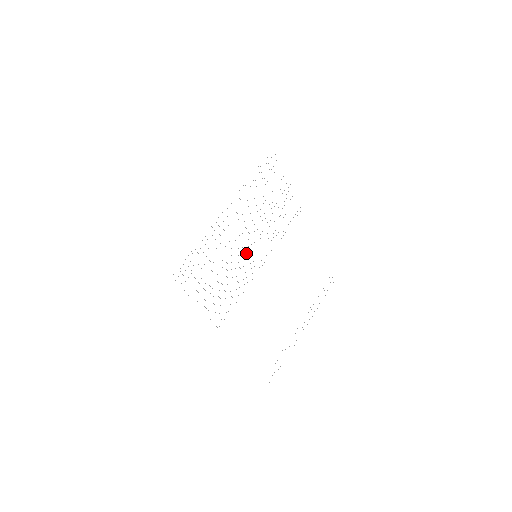
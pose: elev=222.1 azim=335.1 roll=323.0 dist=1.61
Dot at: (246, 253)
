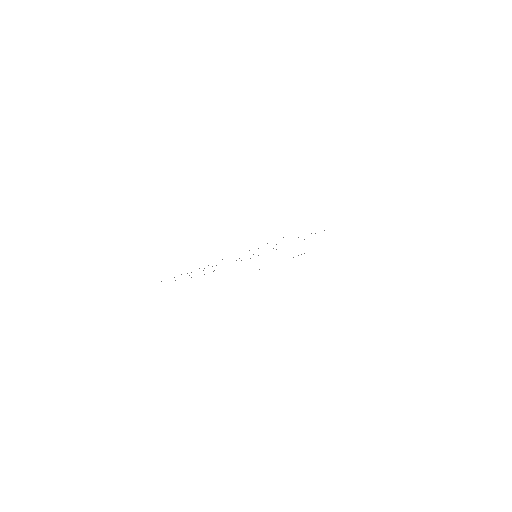
Dot at: occluded
